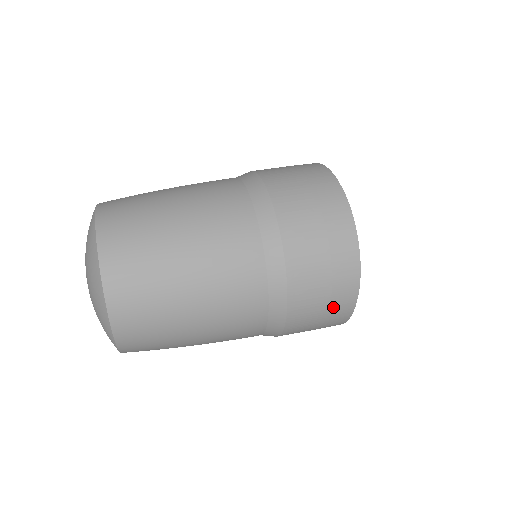
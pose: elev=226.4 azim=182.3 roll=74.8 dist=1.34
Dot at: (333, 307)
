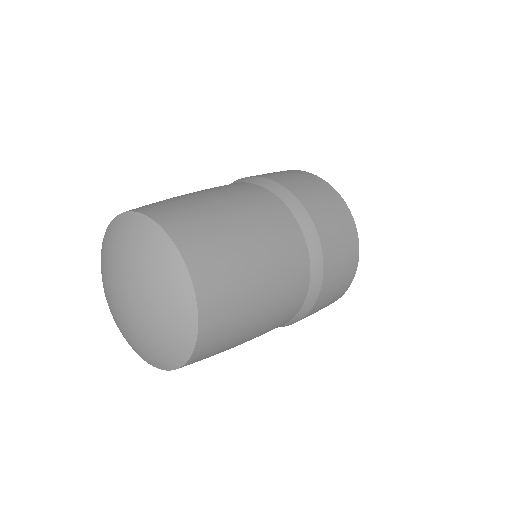
Dot at: (347, 263)
